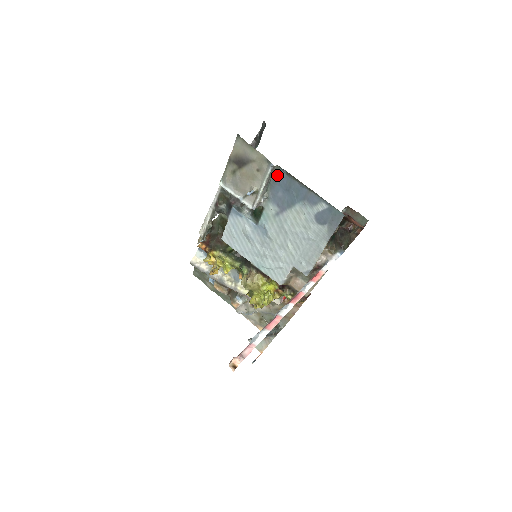
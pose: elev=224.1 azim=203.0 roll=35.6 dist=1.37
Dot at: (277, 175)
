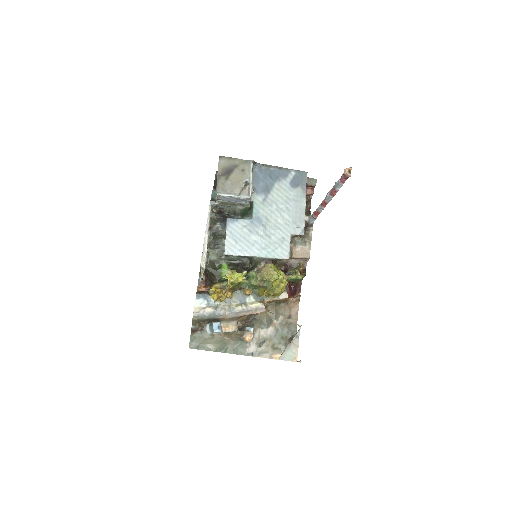
Dot at: (254, 172)
